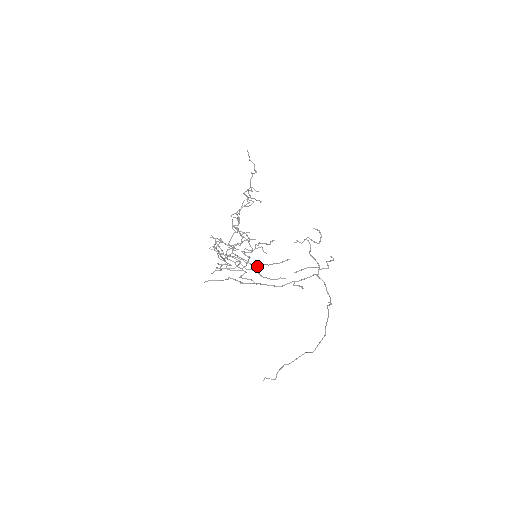
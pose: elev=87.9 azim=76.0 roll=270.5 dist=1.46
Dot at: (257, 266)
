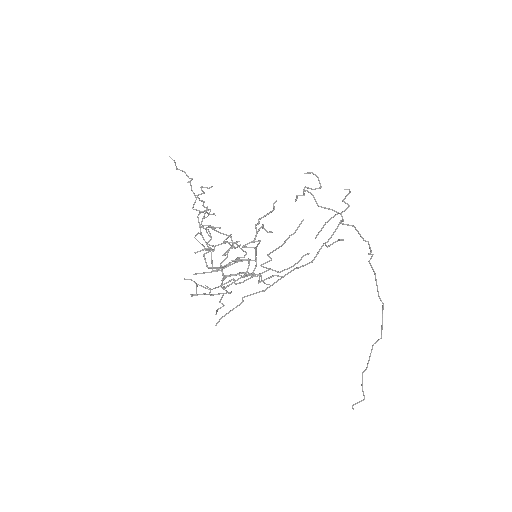
Dot at: (267, 261)
